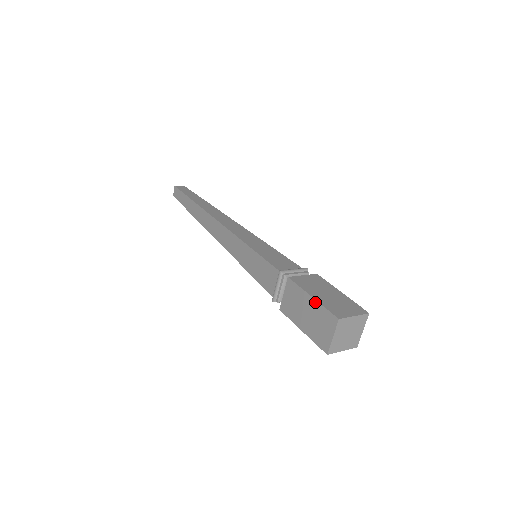
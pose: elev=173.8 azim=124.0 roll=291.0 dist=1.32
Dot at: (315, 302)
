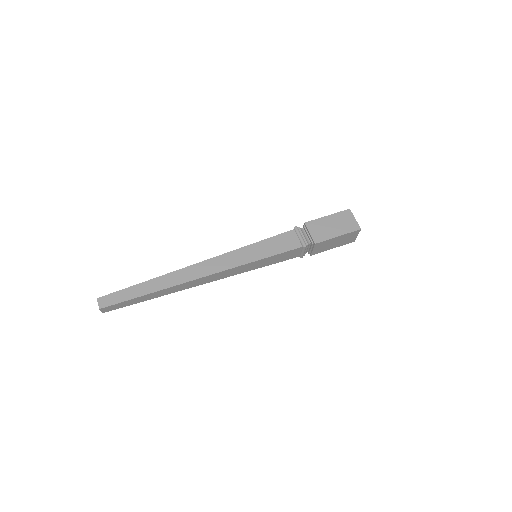
Dot at: (332, 215)
